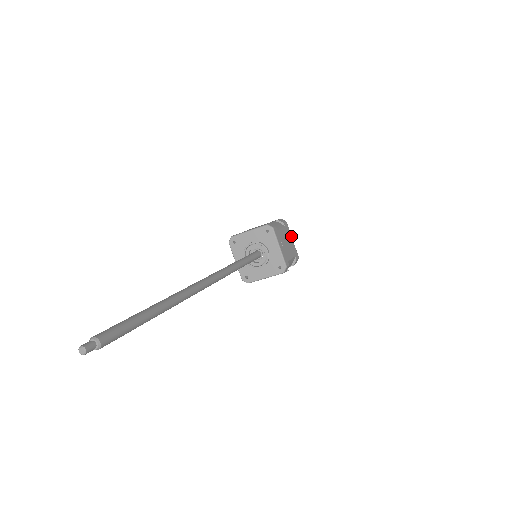
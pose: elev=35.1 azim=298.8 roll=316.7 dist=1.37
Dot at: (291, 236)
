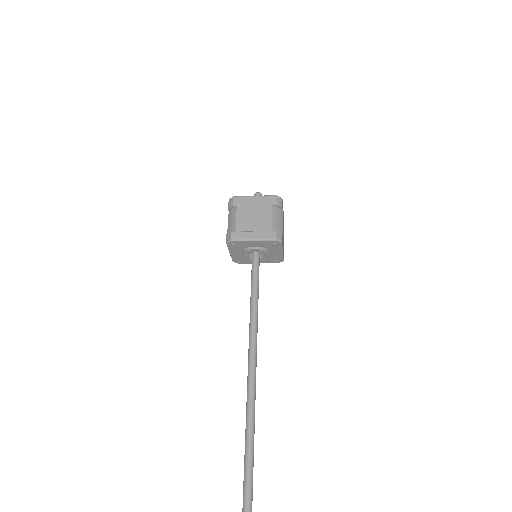
Dot at: occluded
